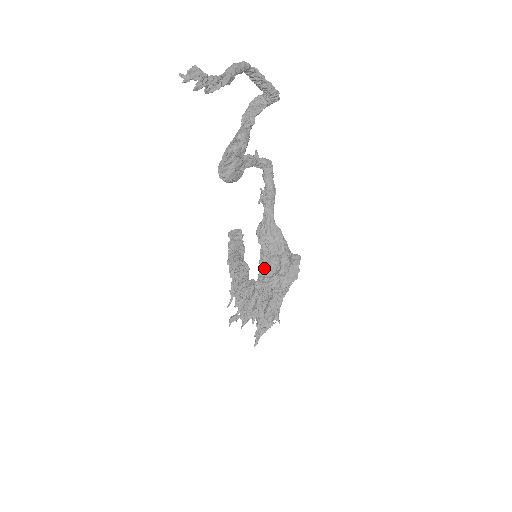
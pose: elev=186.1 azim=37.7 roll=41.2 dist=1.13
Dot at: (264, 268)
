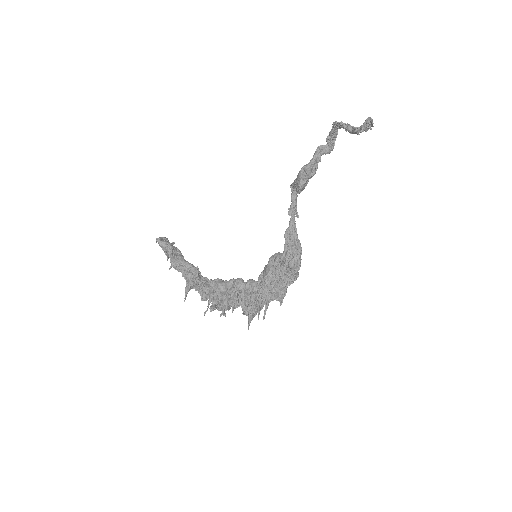
Dot at: (287, 263)
